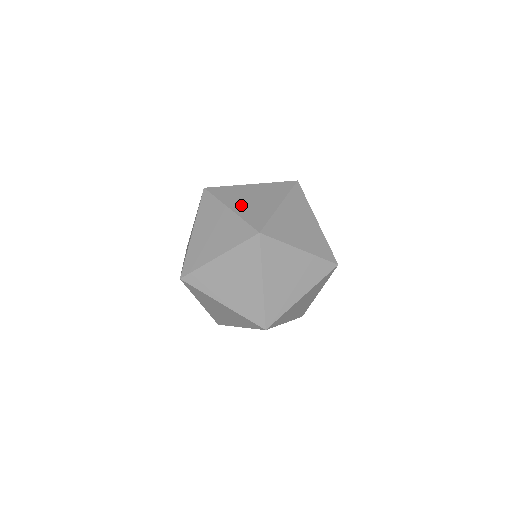
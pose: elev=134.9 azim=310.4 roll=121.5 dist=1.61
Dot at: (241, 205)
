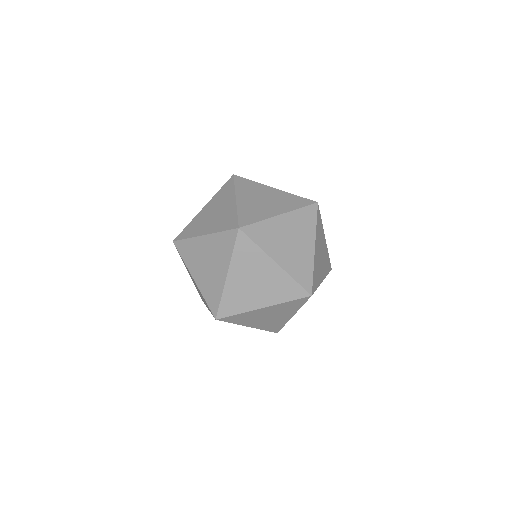
Dot at: (238, 281)
